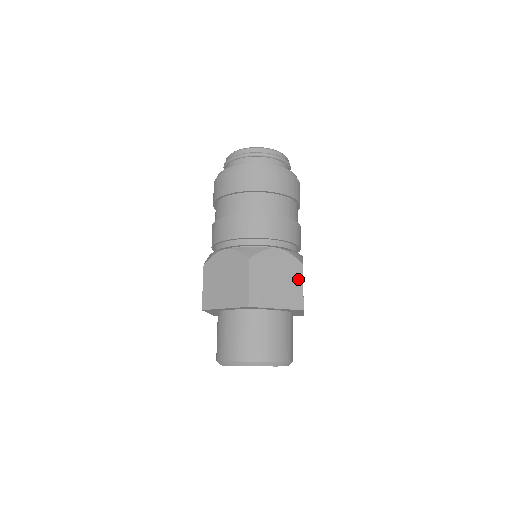
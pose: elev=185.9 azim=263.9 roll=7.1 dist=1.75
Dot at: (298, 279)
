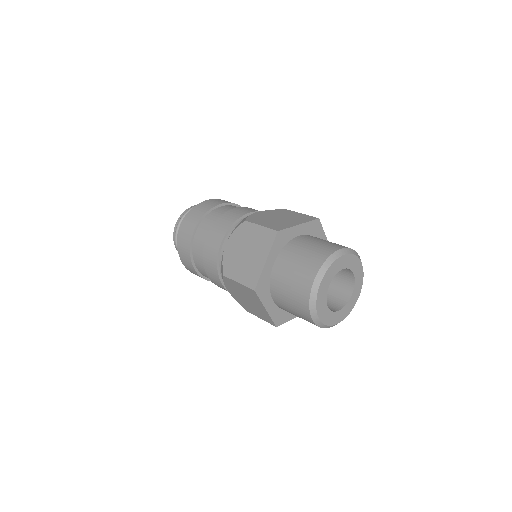
Dot at: occluded
